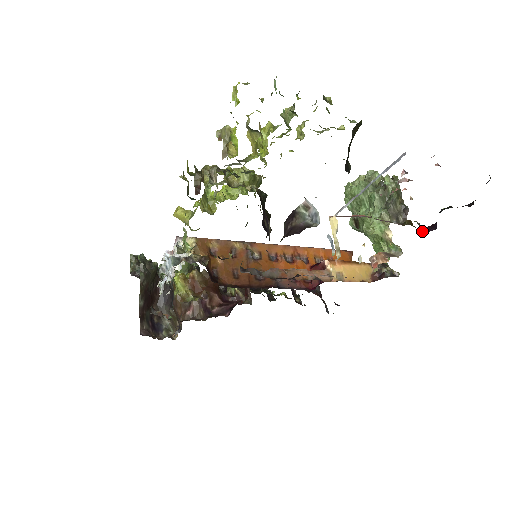
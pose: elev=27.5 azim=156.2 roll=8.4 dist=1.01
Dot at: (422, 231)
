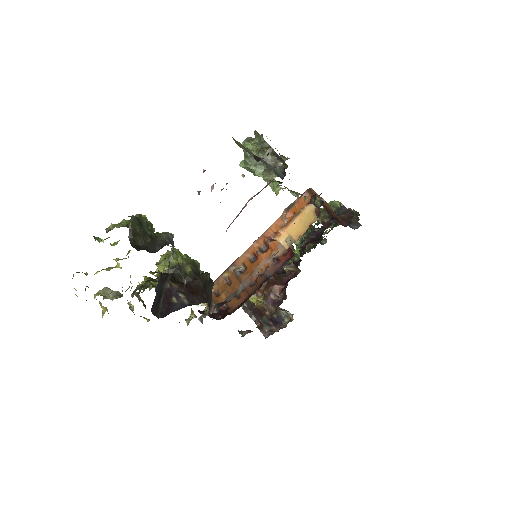
Dot at: (284, 176)
